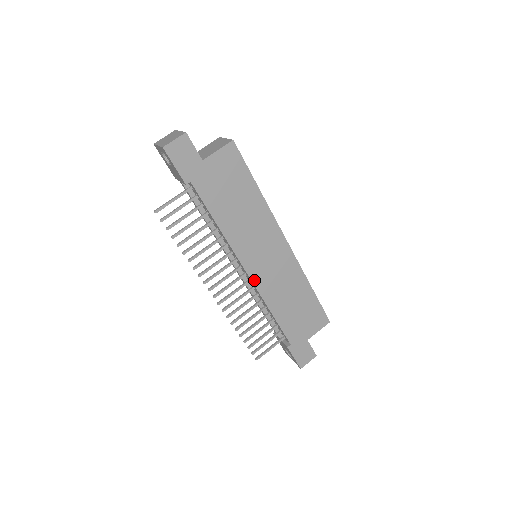
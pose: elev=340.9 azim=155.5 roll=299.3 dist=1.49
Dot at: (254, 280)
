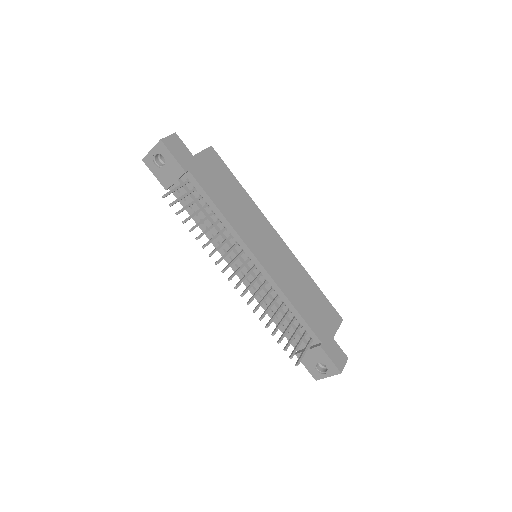
Dot at: (266, 268)
